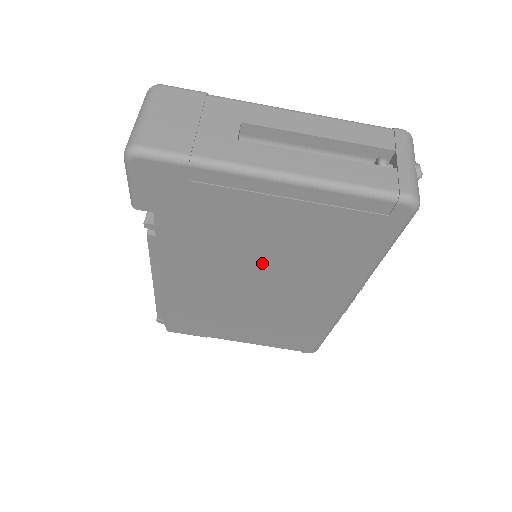
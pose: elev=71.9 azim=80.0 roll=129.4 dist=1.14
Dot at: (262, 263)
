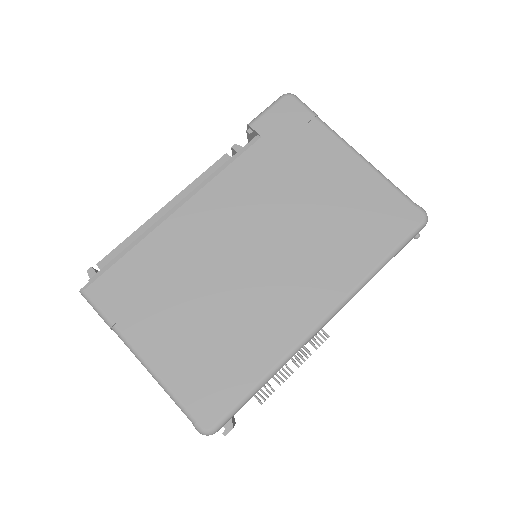
Dot at: (288, 222)
